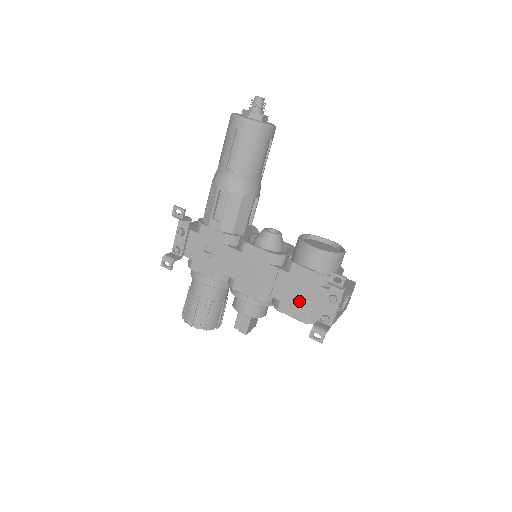
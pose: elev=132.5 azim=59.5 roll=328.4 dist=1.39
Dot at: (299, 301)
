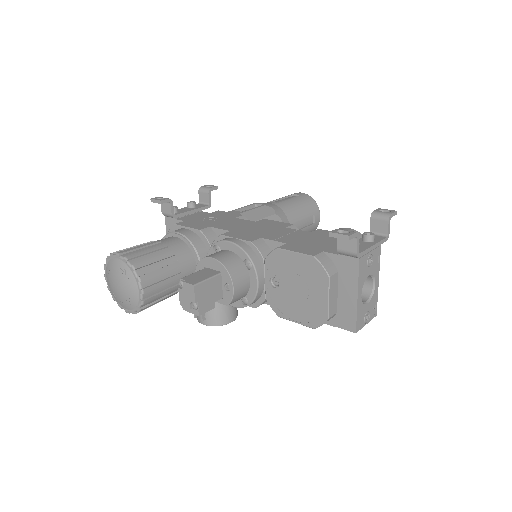
Dot at: (315, 245)
